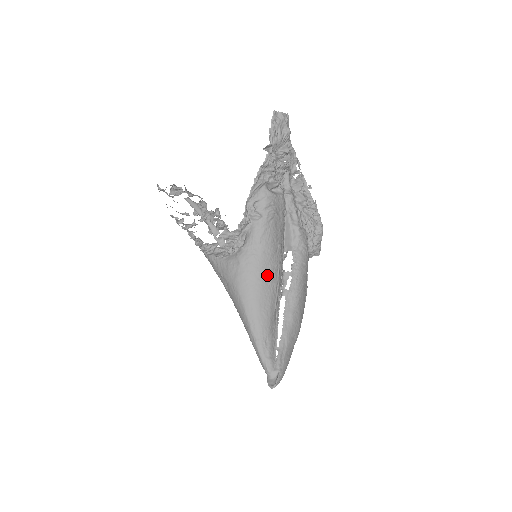
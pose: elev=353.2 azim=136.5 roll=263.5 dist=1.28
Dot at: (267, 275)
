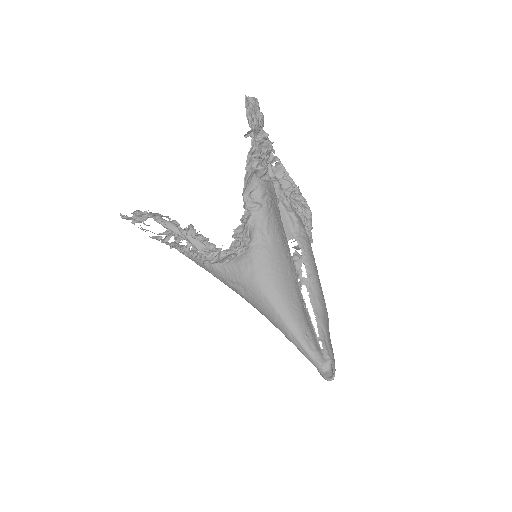
Dot at: (284, 265)
